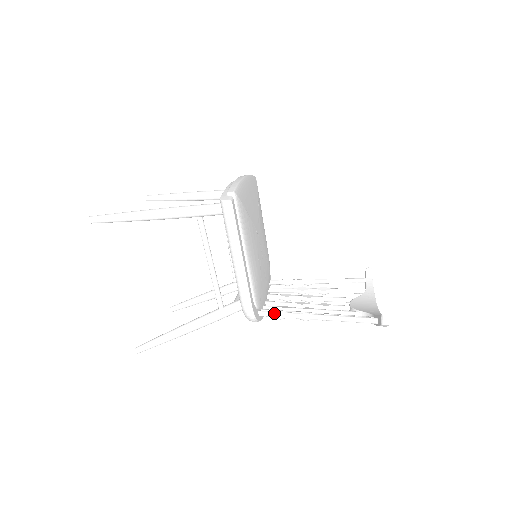
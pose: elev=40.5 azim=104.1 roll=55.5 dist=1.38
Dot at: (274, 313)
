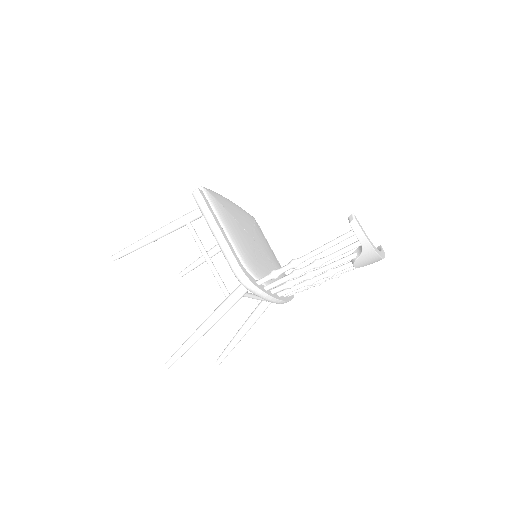
Dot at: (268, 274)
